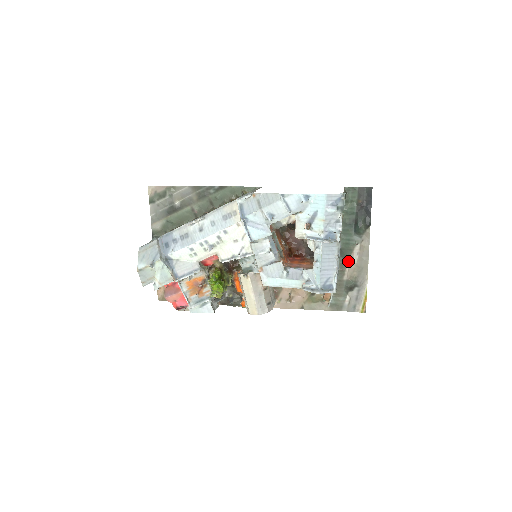
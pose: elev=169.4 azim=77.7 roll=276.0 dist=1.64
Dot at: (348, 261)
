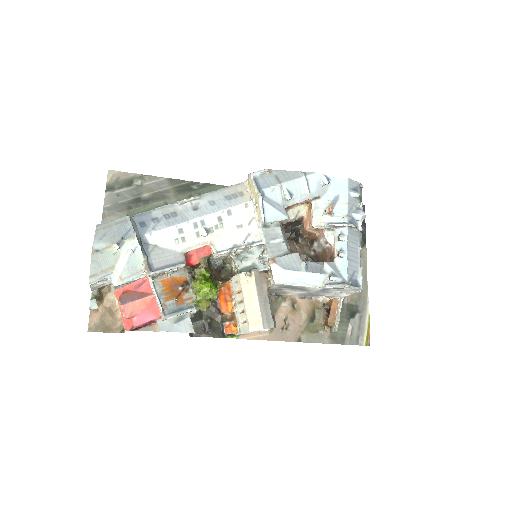
Dot at: occluded
